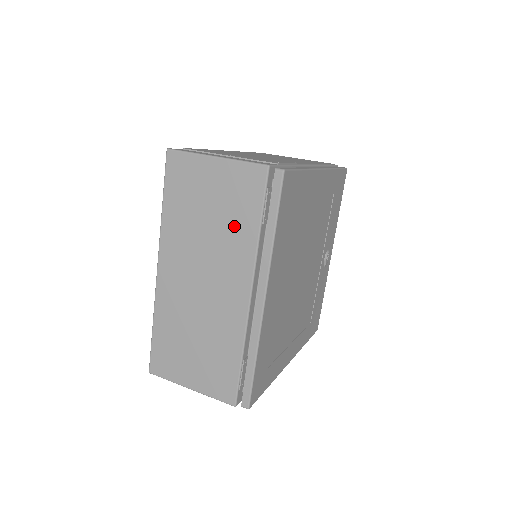
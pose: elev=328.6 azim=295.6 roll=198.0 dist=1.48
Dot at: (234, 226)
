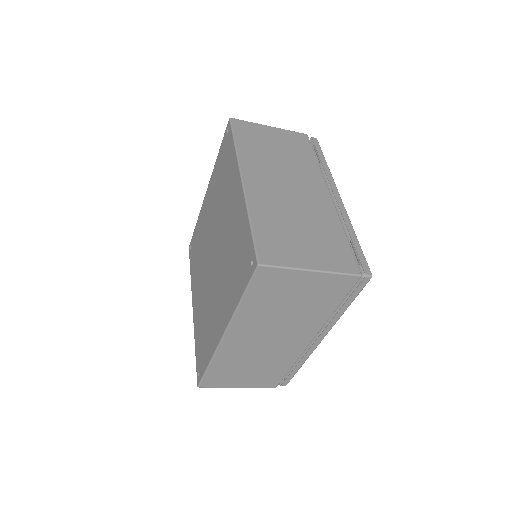
Dot at: (299, 157)
